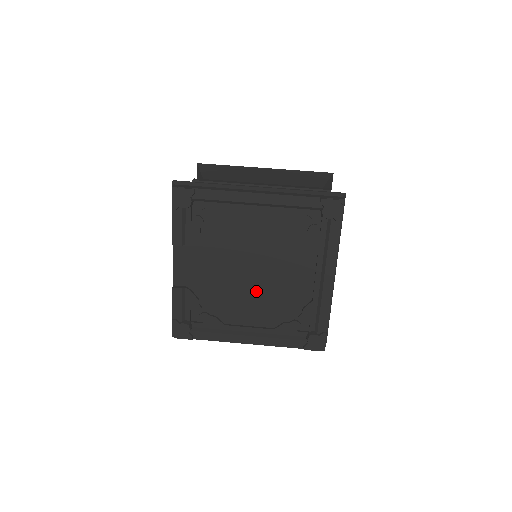
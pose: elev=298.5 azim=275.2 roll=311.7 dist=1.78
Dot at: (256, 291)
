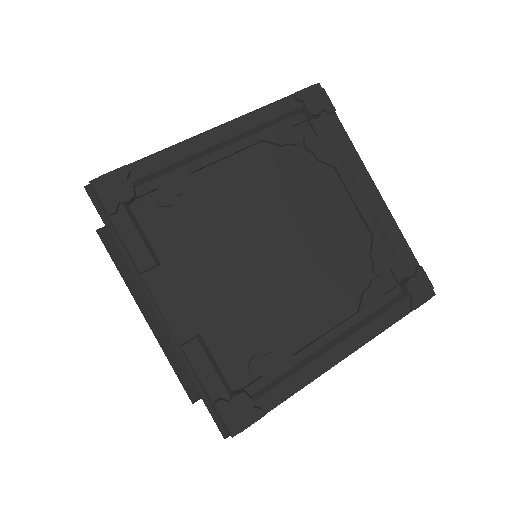
Dot at: (299, 272)
